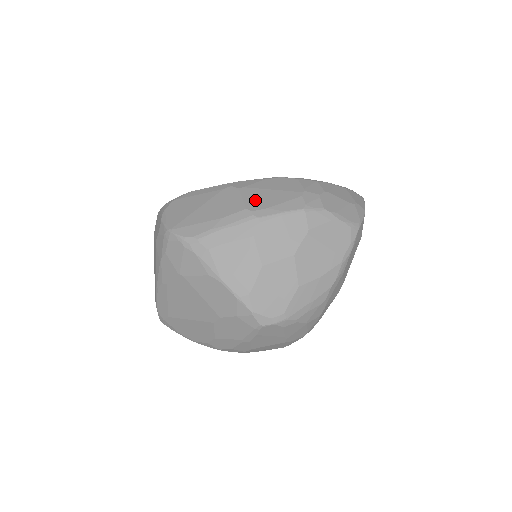
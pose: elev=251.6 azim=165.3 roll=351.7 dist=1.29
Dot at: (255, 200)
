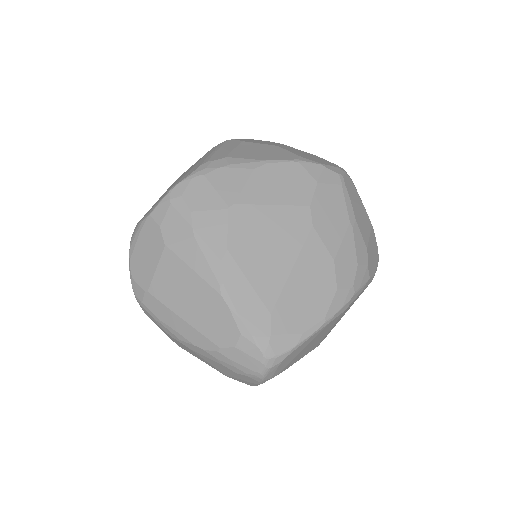
Dot at: occluded
